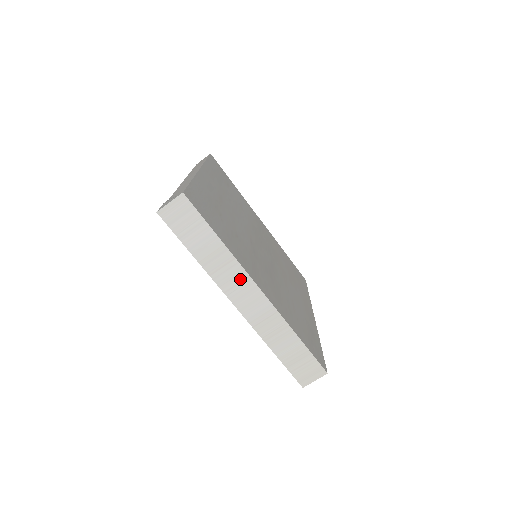
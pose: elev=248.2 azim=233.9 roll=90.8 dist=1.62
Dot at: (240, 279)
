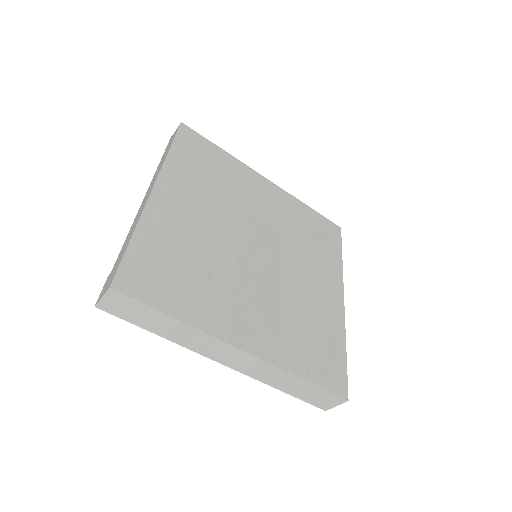
Dot at: (215, 345)
